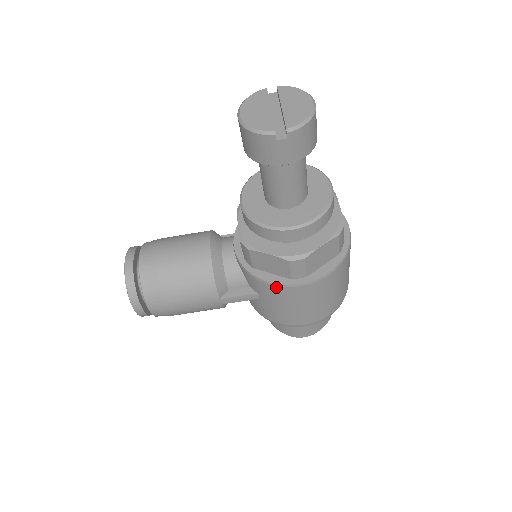
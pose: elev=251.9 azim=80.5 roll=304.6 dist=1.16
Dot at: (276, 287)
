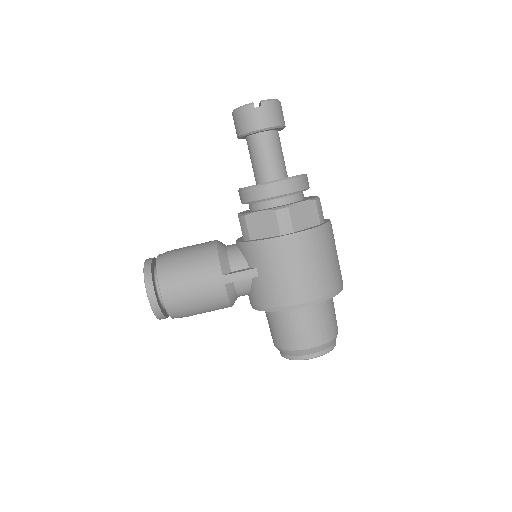
Dot at: (269, 244)
